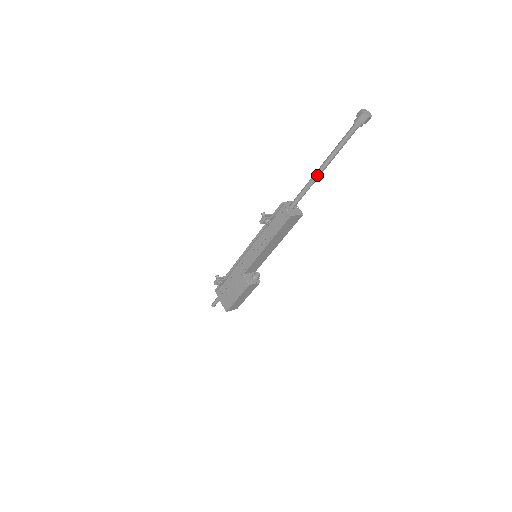
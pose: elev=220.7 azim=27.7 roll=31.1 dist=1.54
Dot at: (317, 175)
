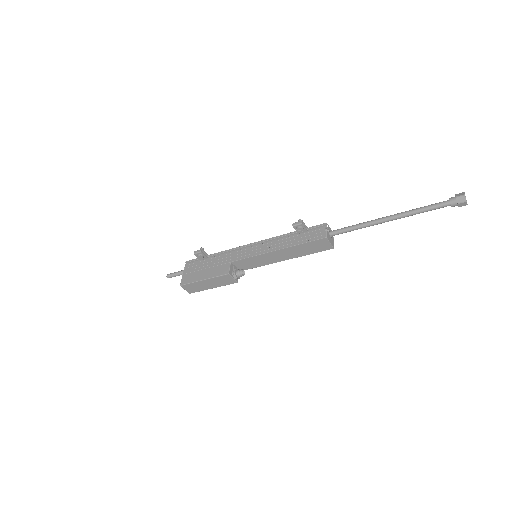
Dot at: (379, 221)
